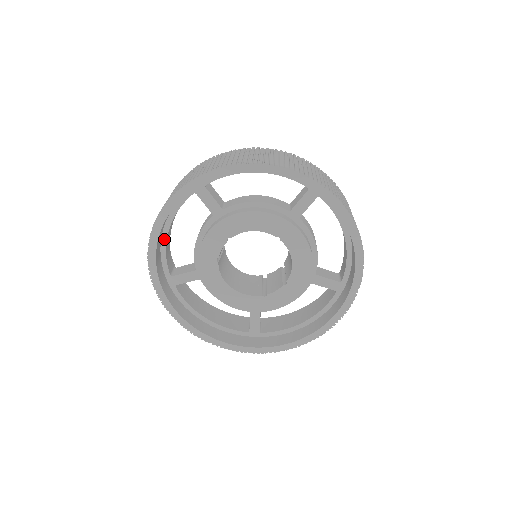
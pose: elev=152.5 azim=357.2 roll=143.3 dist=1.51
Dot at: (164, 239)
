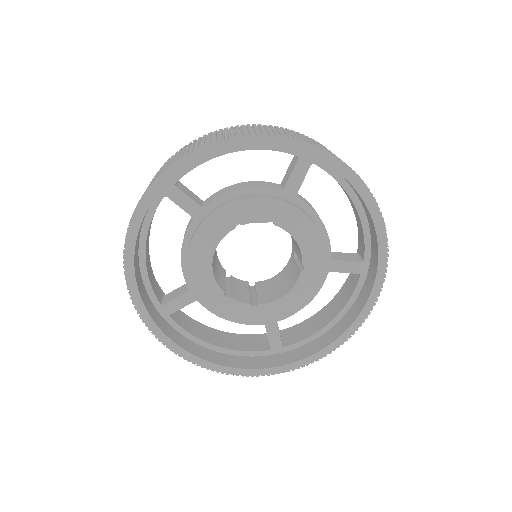
Dot at: (220, 152)
